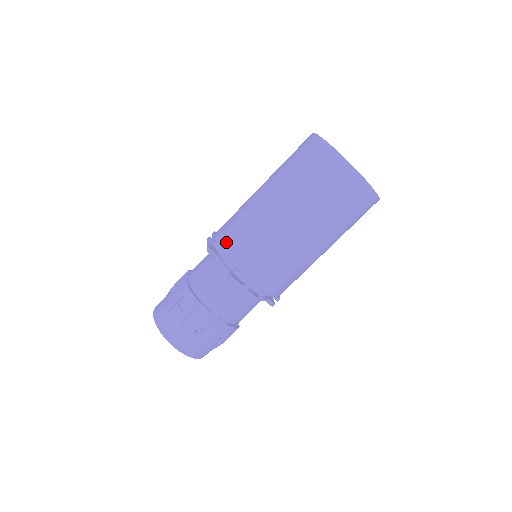
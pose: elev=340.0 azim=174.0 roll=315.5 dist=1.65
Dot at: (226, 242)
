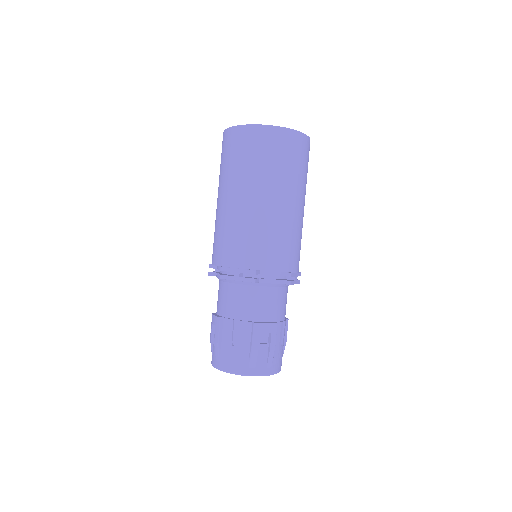
Dot at: (212, 257)
